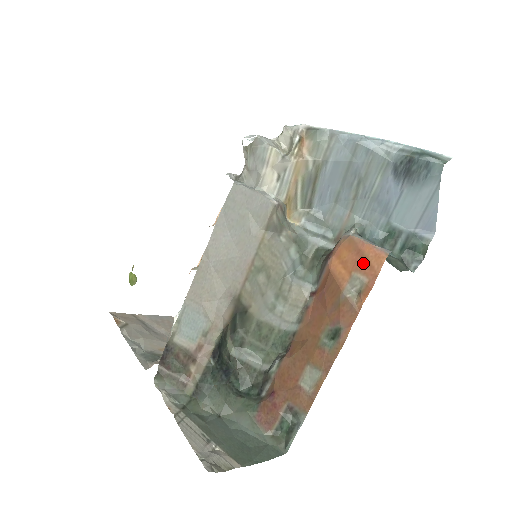
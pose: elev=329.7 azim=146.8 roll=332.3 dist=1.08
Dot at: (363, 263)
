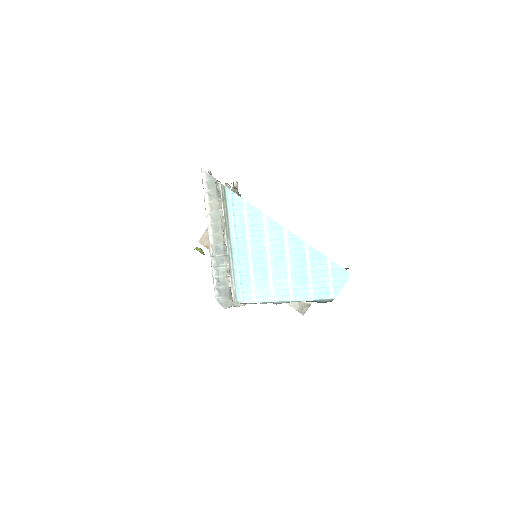
Dot at: occluded
